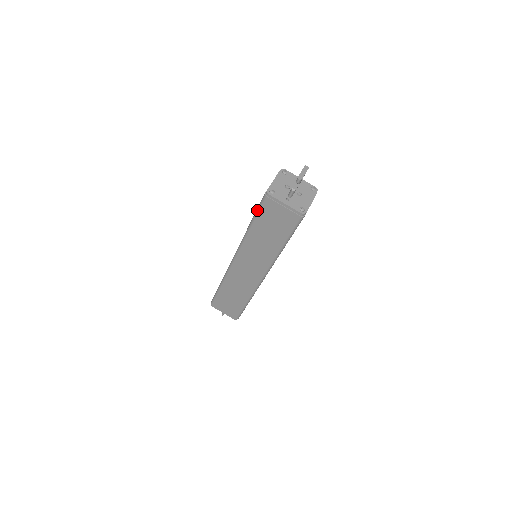
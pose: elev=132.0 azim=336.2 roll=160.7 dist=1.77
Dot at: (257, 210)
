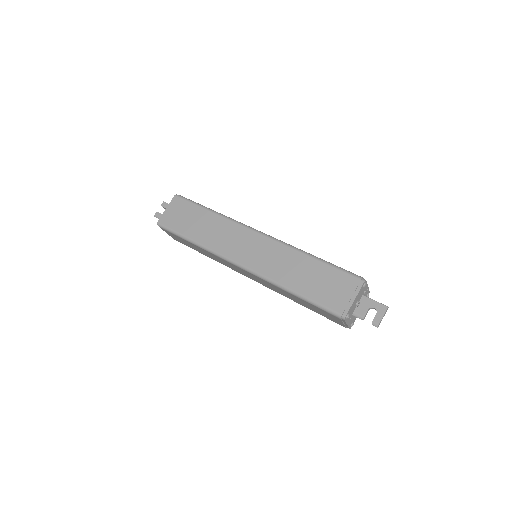
Dot at: (318, 305)
